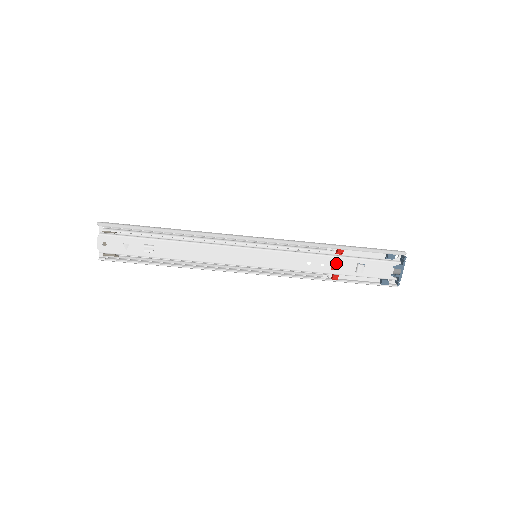
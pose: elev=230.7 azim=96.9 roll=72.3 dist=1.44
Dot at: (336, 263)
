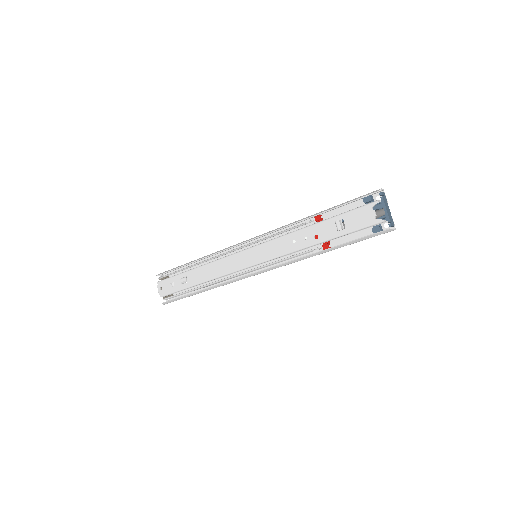
Dot at: (317, 231)
